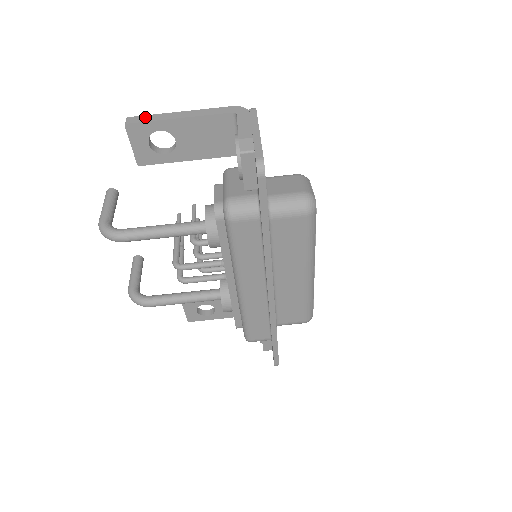
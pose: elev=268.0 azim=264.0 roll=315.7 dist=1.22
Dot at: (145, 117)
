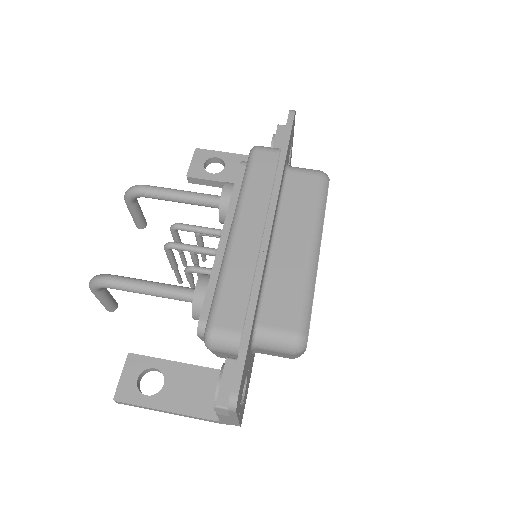
Dot at: occluded
